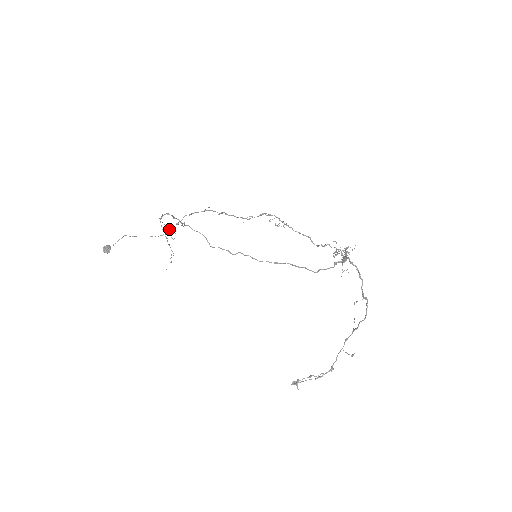
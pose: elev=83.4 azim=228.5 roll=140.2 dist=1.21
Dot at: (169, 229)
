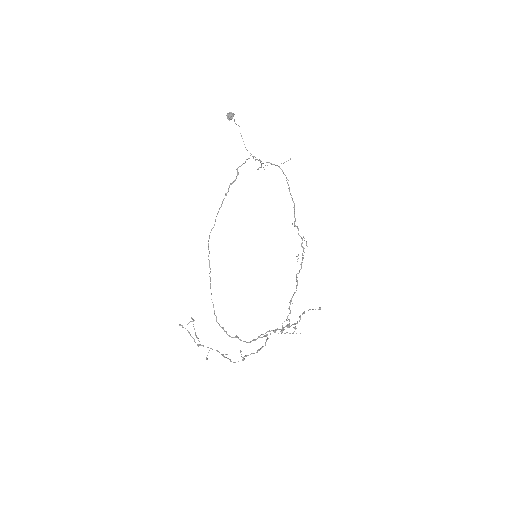
Dot at: occluded
